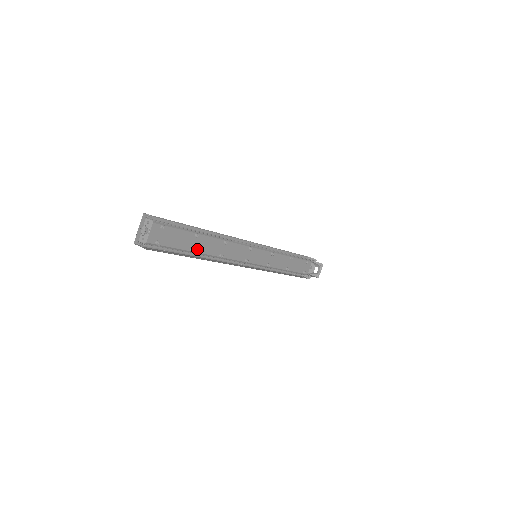
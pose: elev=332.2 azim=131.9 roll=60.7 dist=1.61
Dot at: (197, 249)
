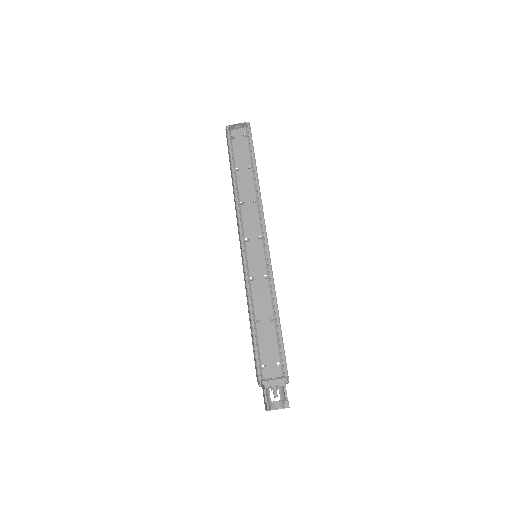
Dot at: (239, 175)
